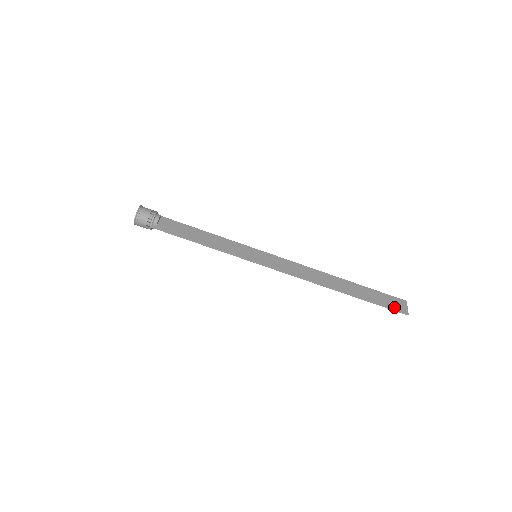
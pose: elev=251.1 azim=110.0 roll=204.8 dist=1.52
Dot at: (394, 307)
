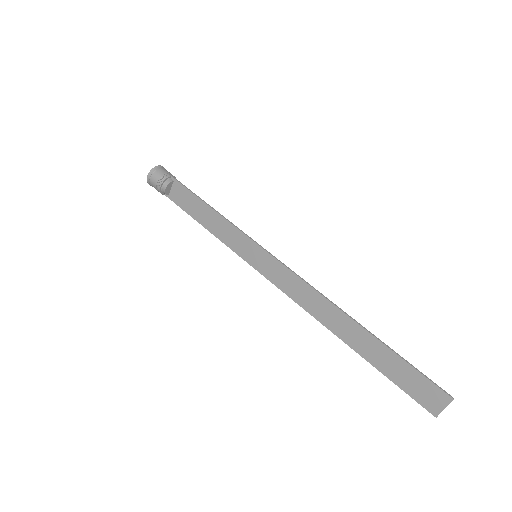
Dot at: (428, 384)
